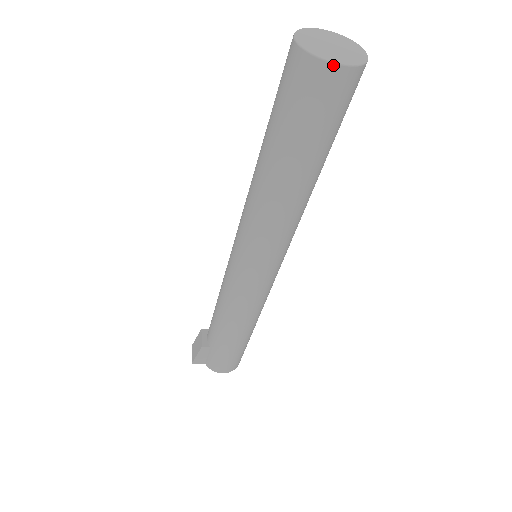
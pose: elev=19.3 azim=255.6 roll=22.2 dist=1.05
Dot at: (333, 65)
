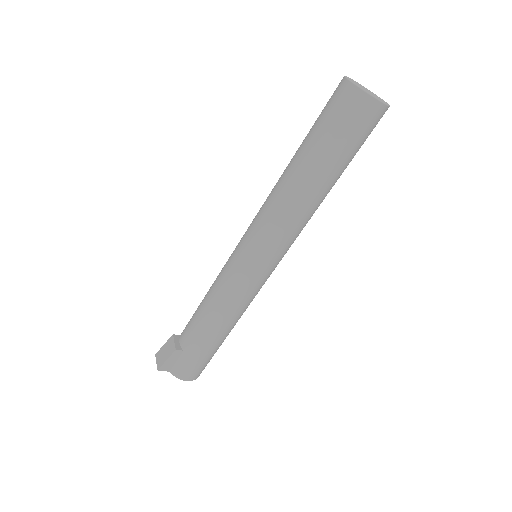
Dot at: (376, 100)
